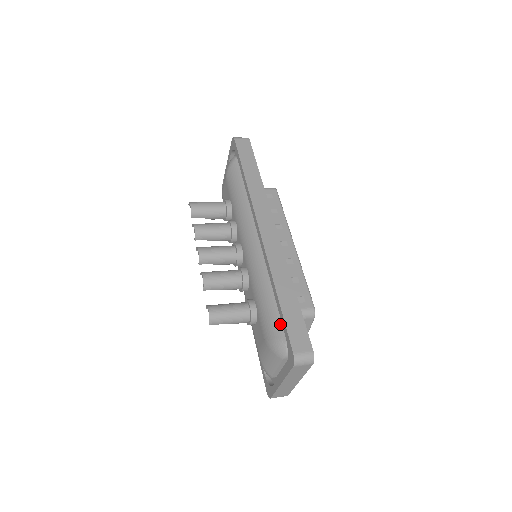
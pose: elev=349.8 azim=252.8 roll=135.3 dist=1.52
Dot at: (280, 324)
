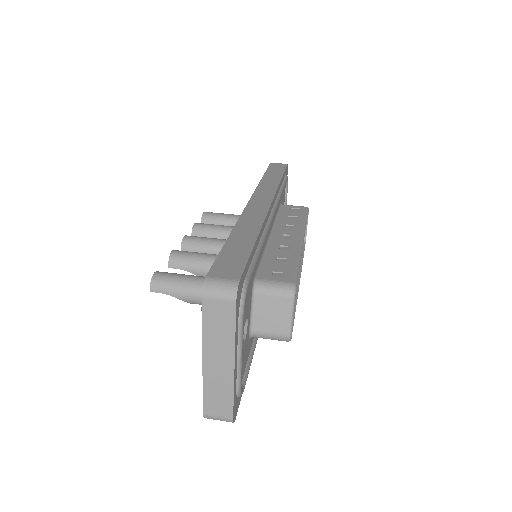
Dot at: occluded
